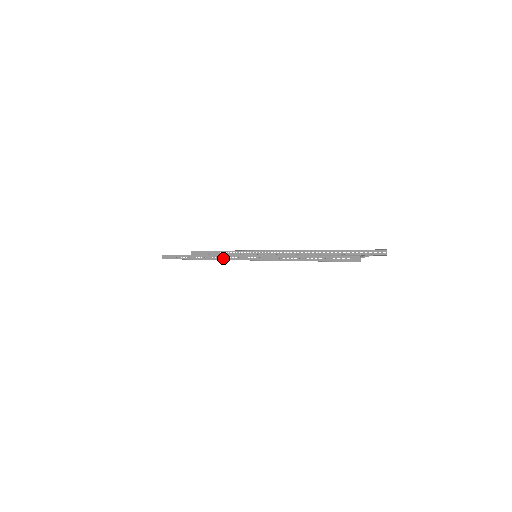
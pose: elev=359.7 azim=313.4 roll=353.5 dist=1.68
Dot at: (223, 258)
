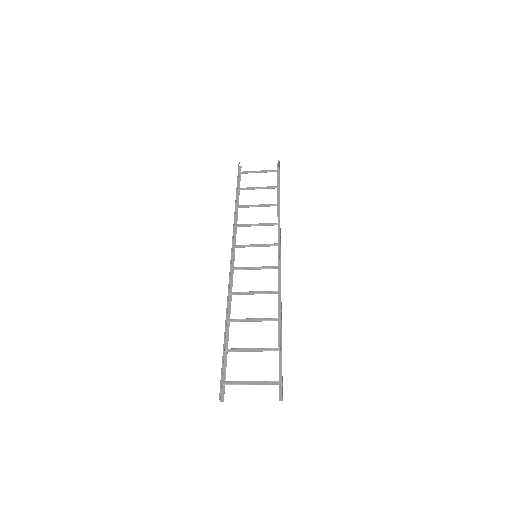
Dot at: (233, 236)
